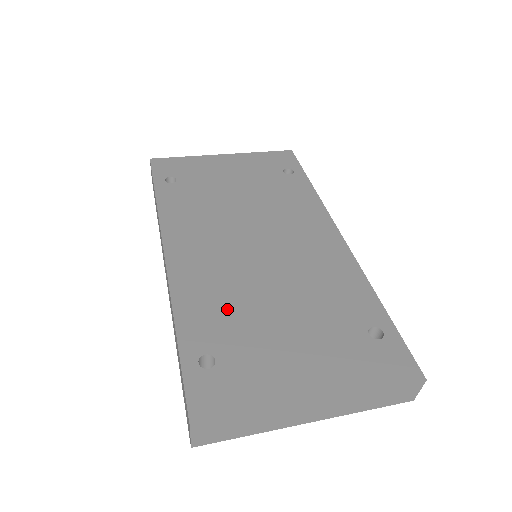
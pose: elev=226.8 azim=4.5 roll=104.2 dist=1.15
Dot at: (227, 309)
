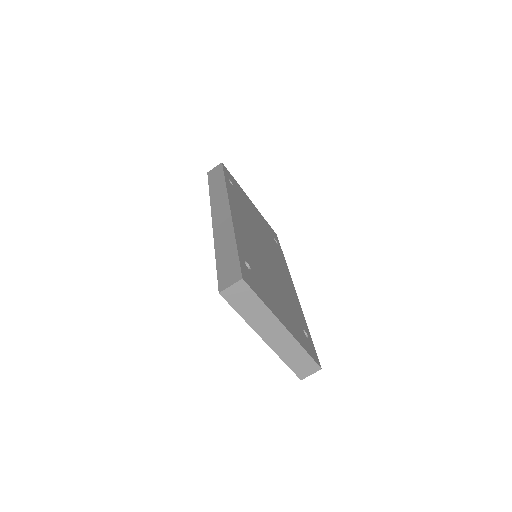
Dot at: (254, 257)
